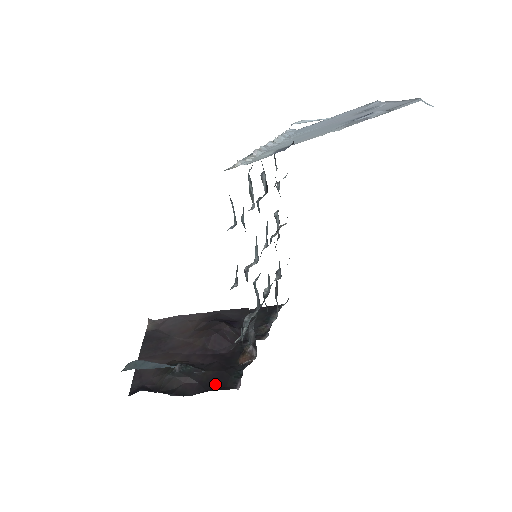
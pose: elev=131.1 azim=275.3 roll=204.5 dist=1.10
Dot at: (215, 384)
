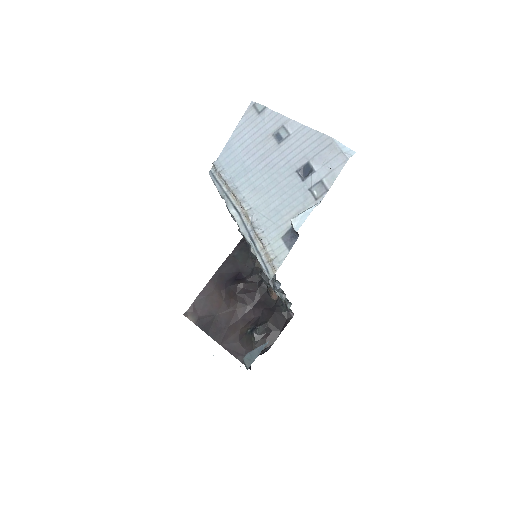
Dot at: (280, 324)
